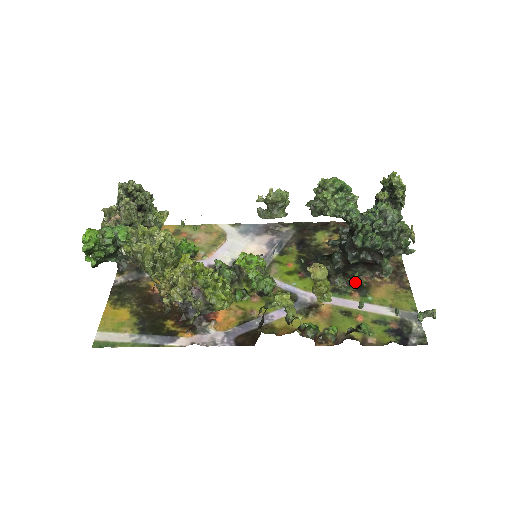
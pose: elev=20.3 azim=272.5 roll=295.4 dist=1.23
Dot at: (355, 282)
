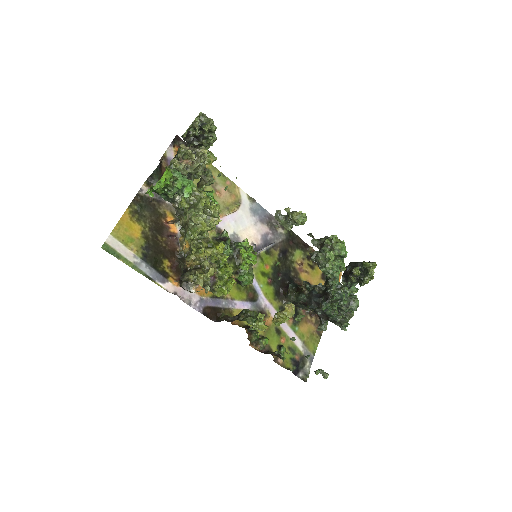
Dot at: (299, 317)
